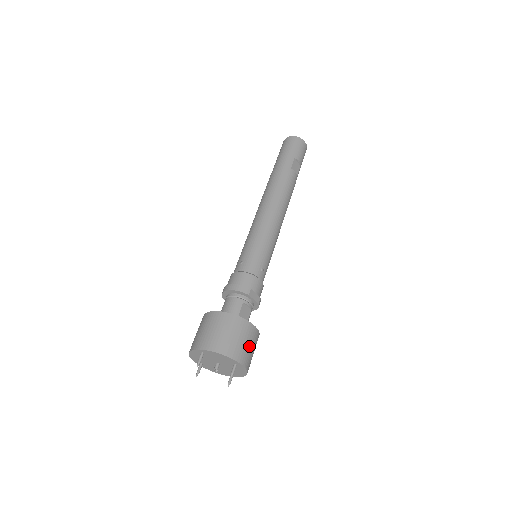
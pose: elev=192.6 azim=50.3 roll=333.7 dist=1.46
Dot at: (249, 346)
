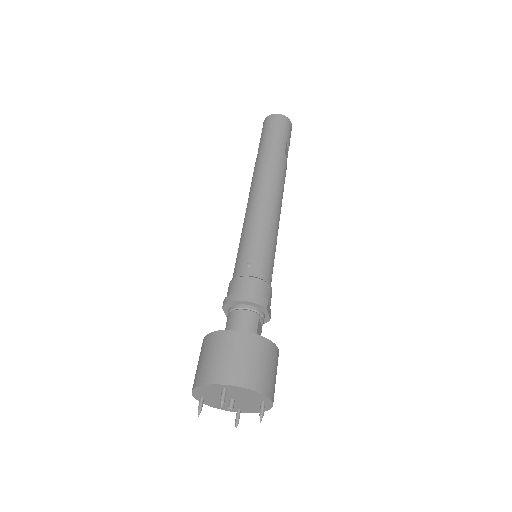
Dot at: occluded
